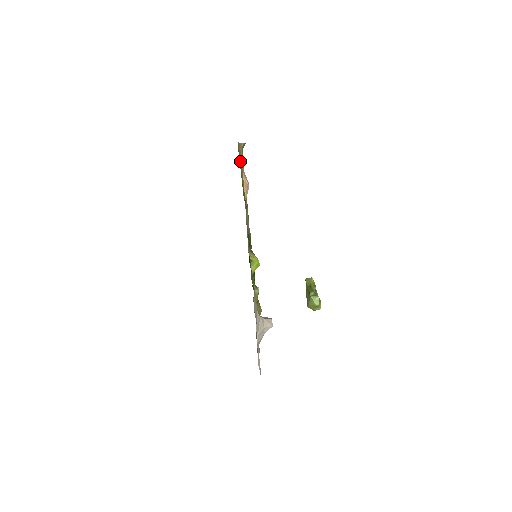
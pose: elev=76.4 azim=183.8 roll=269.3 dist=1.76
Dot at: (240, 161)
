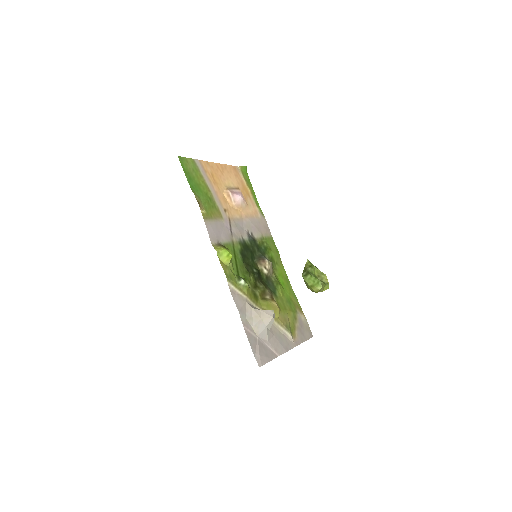
Dot at: (196, 173)
